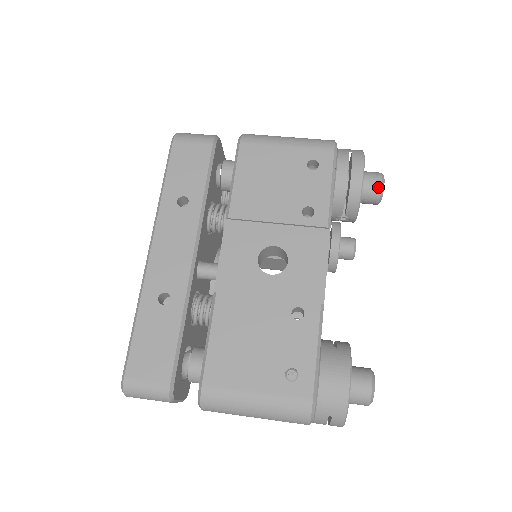
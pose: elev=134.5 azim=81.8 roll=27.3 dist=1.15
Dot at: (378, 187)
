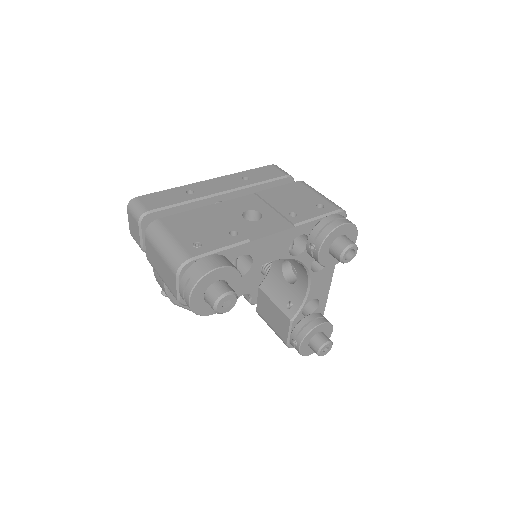
Dot at: (346, 245)
